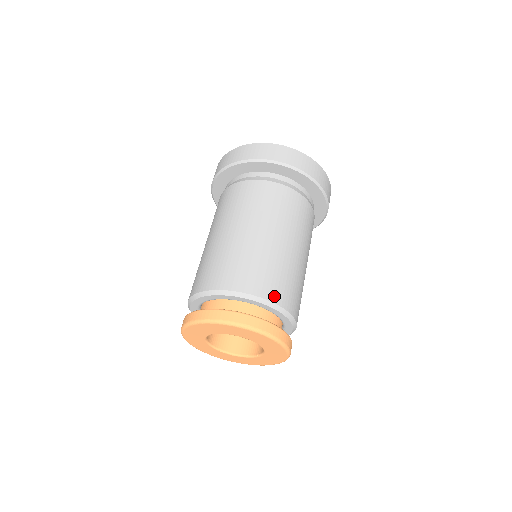
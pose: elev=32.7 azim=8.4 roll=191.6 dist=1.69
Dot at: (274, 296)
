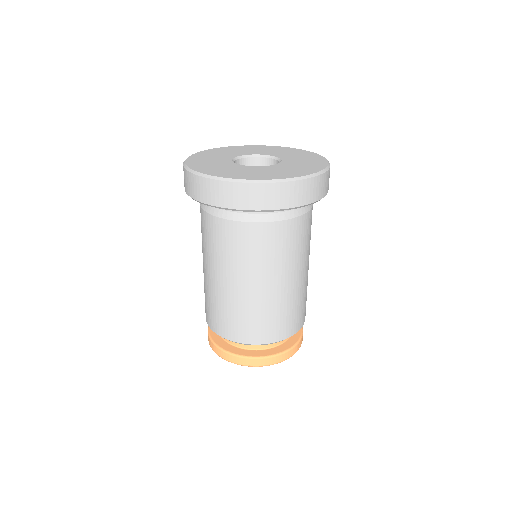
Dot at: (262, 339)
